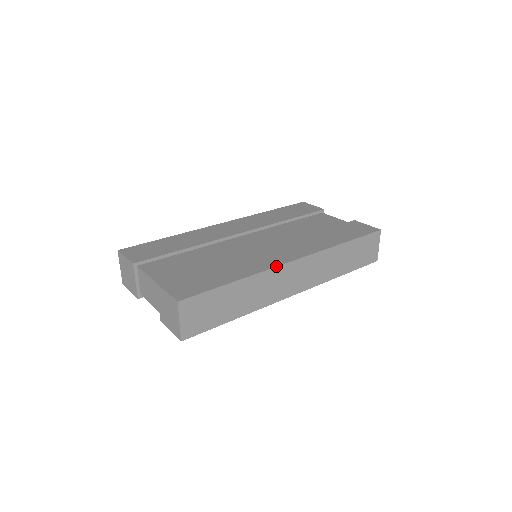
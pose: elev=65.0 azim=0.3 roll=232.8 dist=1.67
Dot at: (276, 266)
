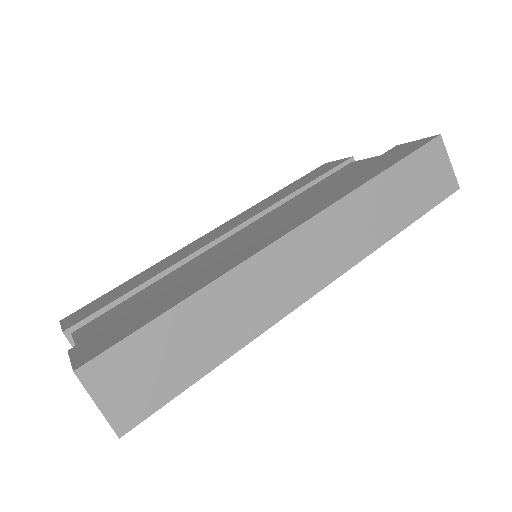
Dot at: (256, 252)
